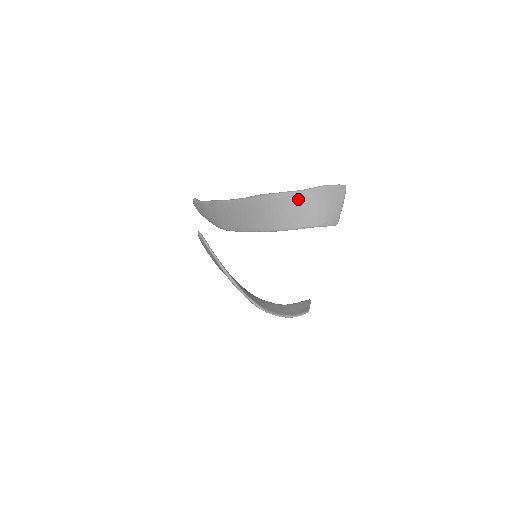
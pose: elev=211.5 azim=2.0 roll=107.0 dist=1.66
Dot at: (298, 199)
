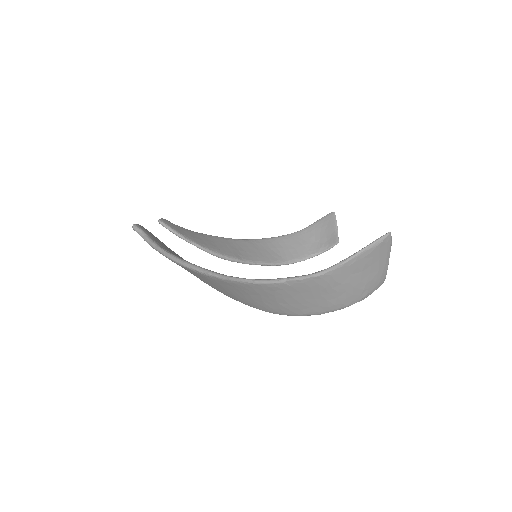
Dot at: (312, 286)
